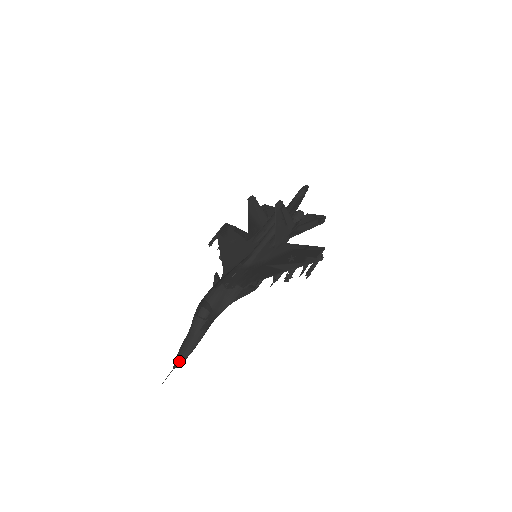
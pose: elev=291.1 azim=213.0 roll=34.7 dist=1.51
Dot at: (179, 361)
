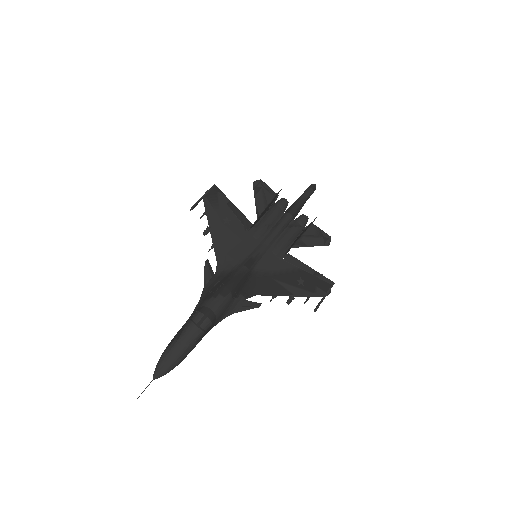
Dot at: (163, 373)
